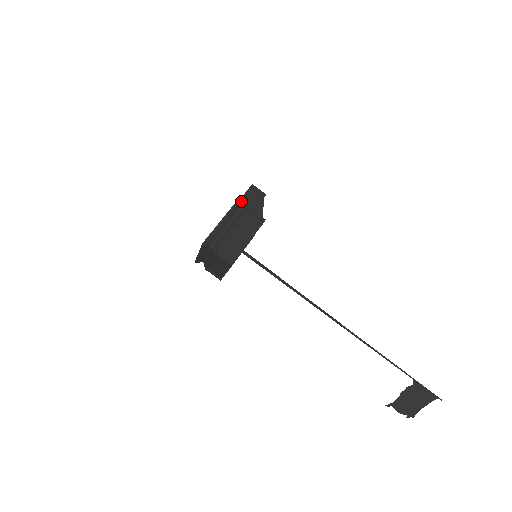
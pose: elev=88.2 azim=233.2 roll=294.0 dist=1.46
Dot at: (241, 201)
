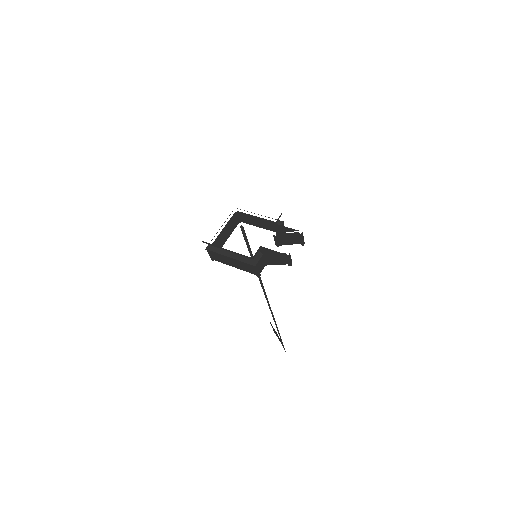
Dot at: (267, 249)
